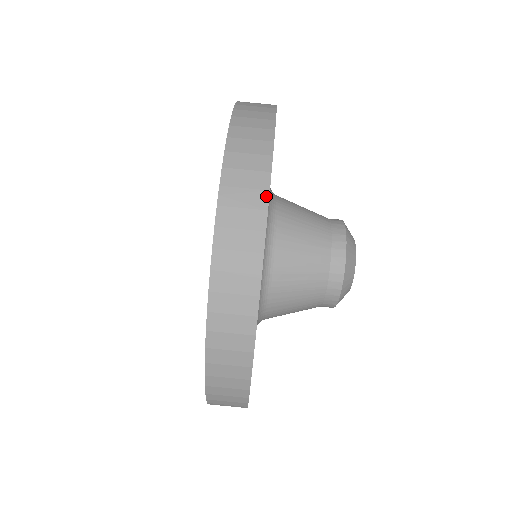
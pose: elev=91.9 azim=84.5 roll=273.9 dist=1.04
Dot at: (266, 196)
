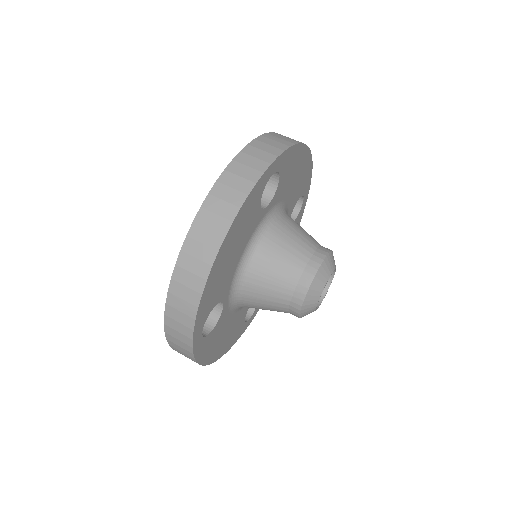
Dot at: (292, 144)
